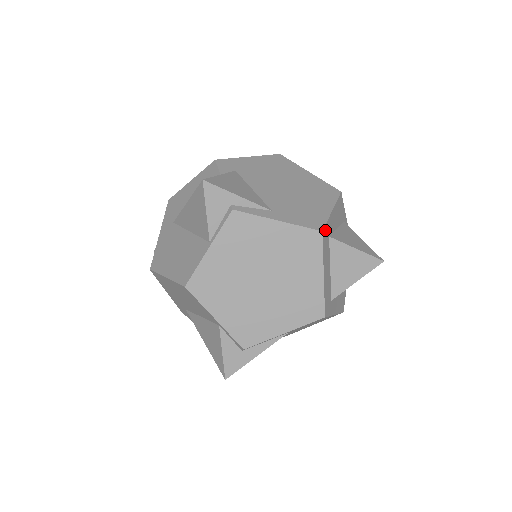
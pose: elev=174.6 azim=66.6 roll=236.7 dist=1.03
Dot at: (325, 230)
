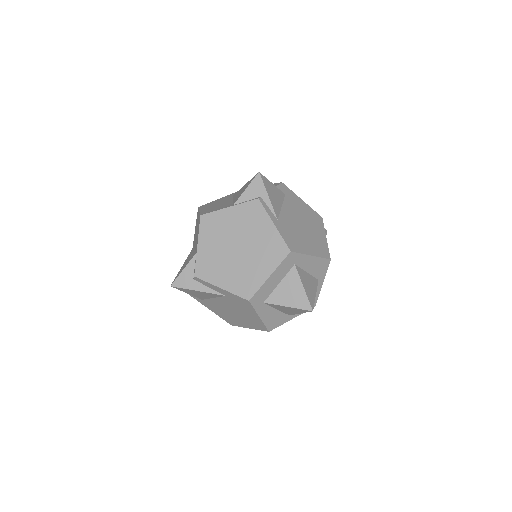
Dot at: (294, 255)
